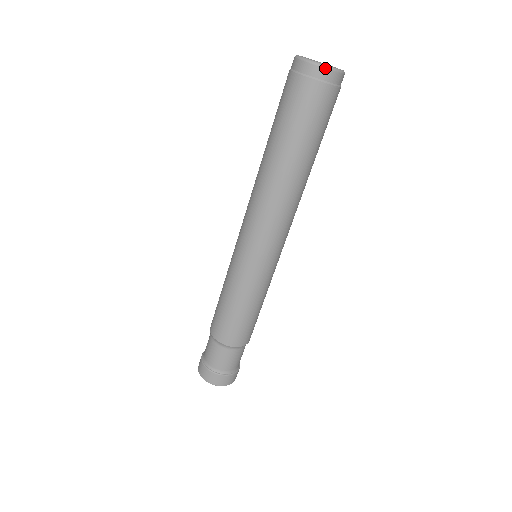
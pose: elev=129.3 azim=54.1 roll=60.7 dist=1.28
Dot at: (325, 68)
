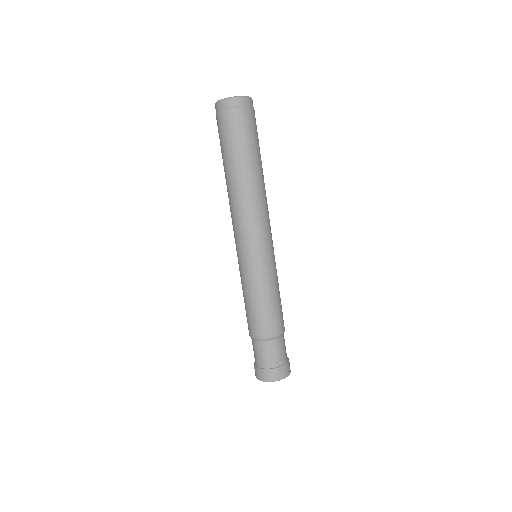
Dot at: (249, 98)
